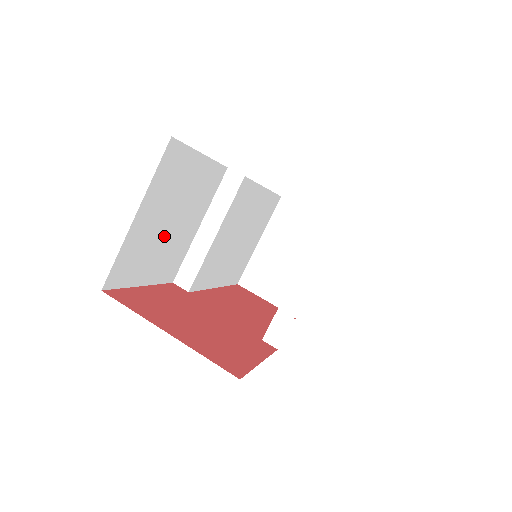
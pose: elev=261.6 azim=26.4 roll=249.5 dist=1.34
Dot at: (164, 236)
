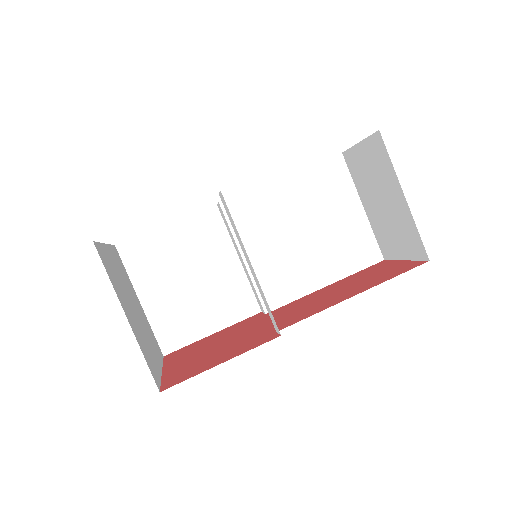
Dot at: (195, 292)
